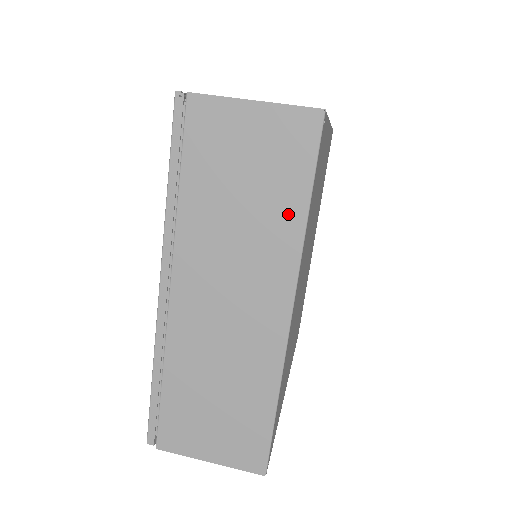
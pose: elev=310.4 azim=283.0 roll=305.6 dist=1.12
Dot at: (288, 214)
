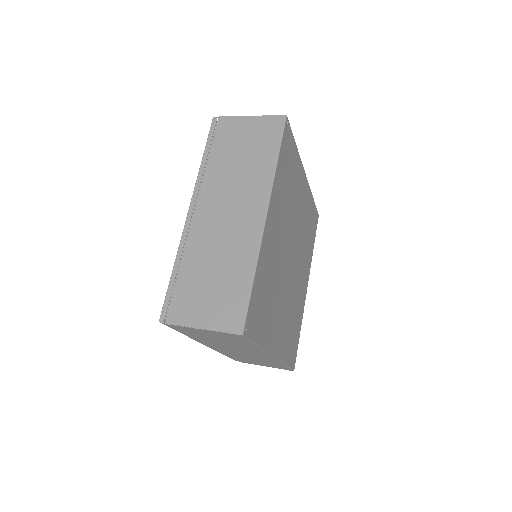
Dot at: (266, 163)
